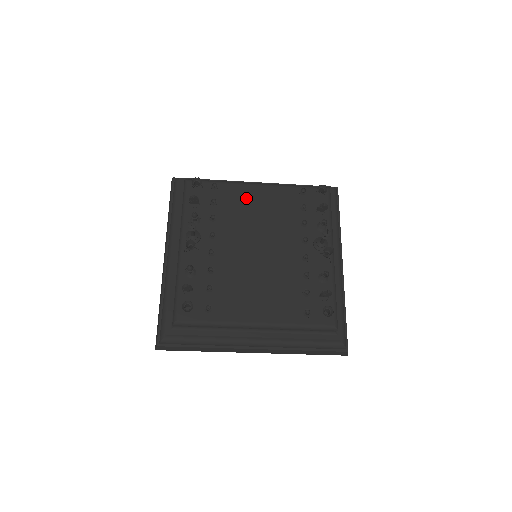
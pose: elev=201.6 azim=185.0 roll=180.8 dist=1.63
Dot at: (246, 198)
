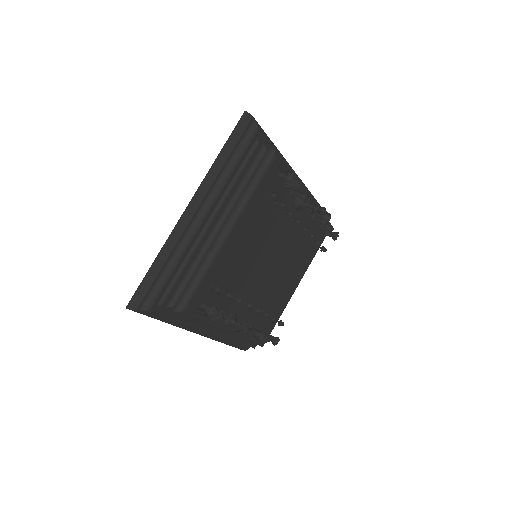
Dot at: (233, 253)
